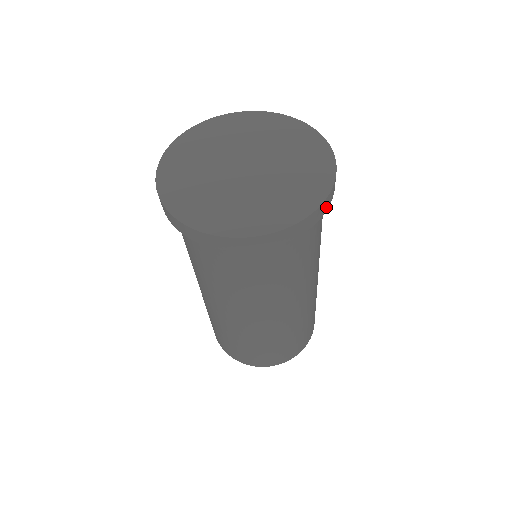
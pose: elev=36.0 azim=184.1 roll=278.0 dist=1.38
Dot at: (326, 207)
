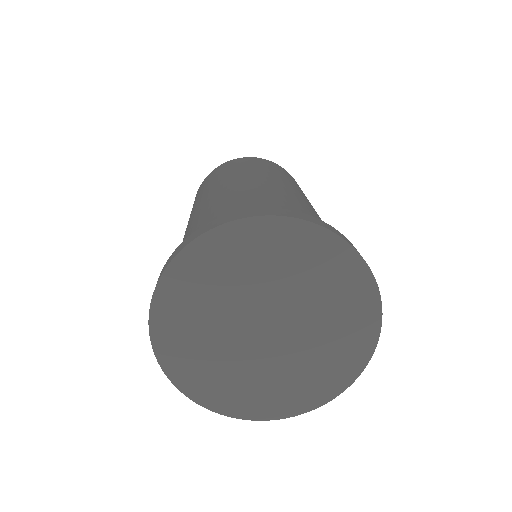
Dot at: occluded
